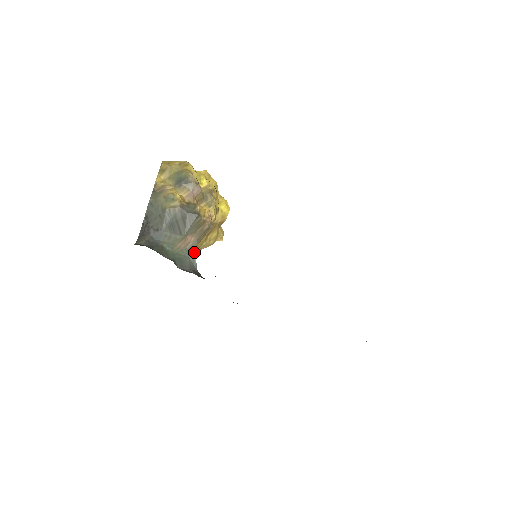
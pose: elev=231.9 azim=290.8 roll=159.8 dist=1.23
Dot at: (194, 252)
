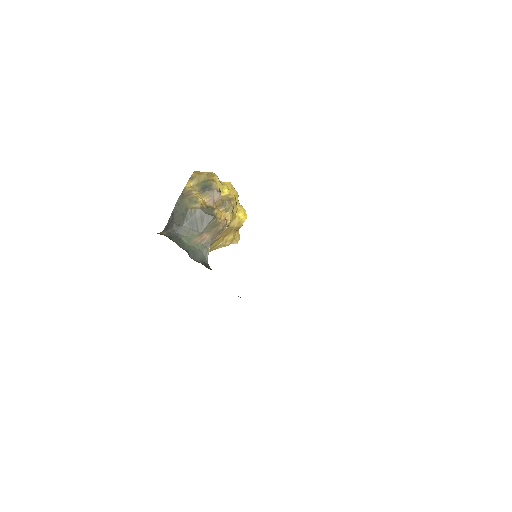
Dot at: (208, 248)
